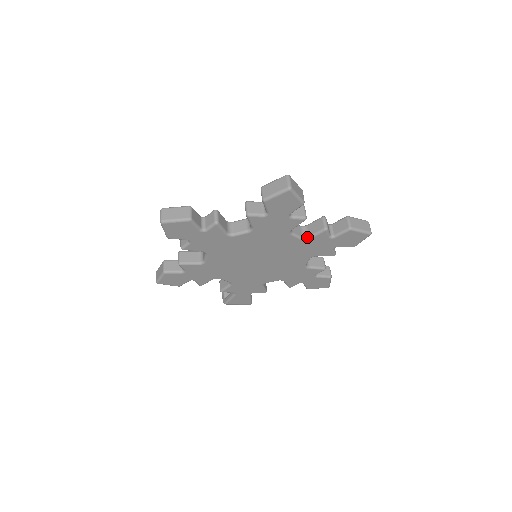
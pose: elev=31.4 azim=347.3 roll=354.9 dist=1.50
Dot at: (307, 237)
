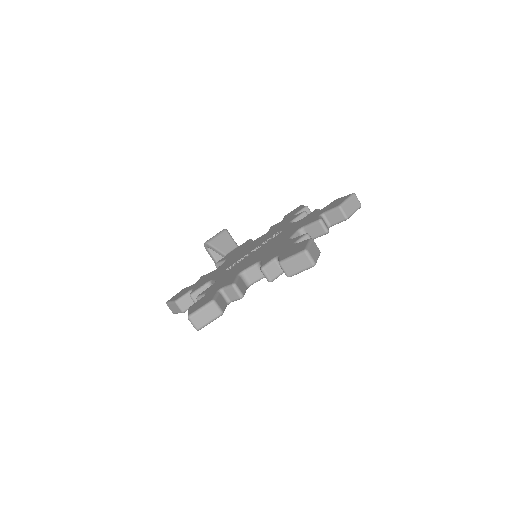
Dot at: occluded
